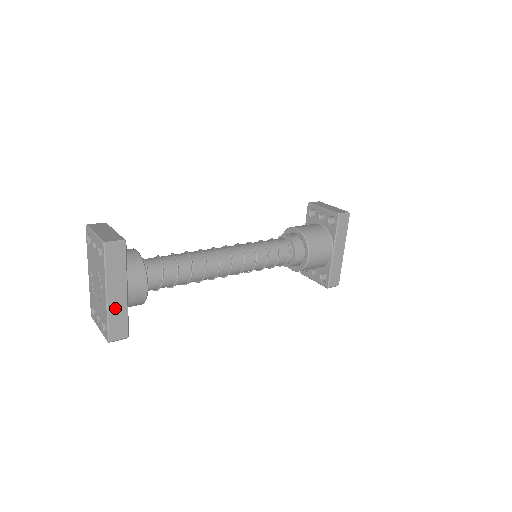
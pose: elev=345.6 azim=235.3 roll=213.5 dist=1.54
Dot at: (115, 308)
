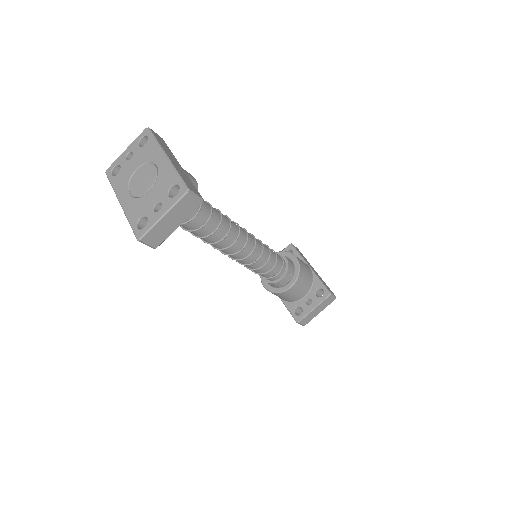
Dot at: (178, 169)
